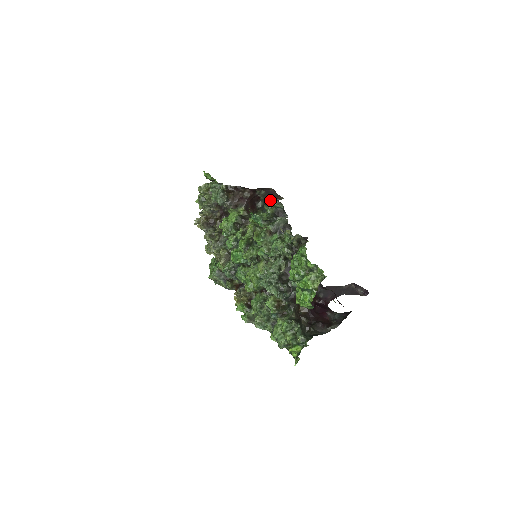
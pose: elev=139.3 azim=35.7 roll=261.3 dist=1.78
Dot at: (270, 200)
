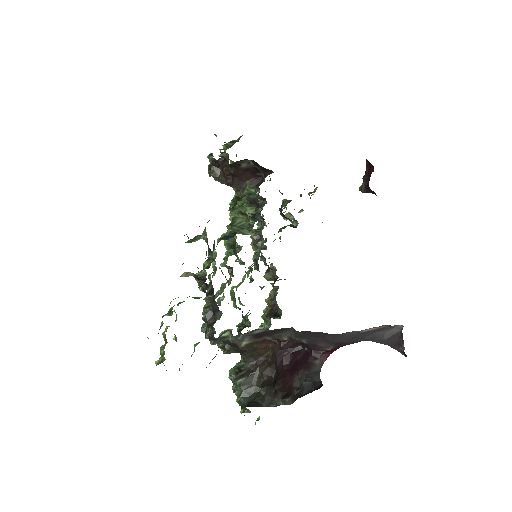
Dot at: (248, 180)
